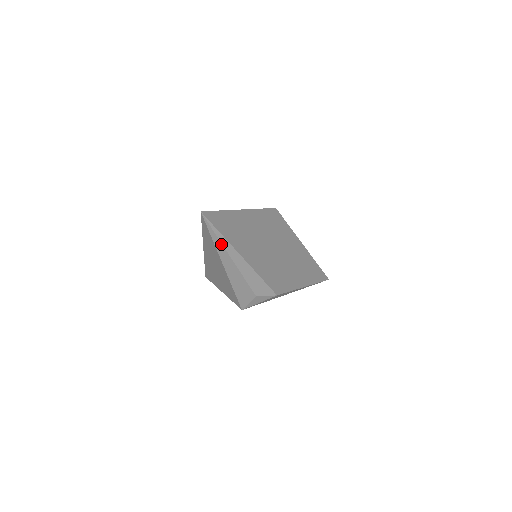
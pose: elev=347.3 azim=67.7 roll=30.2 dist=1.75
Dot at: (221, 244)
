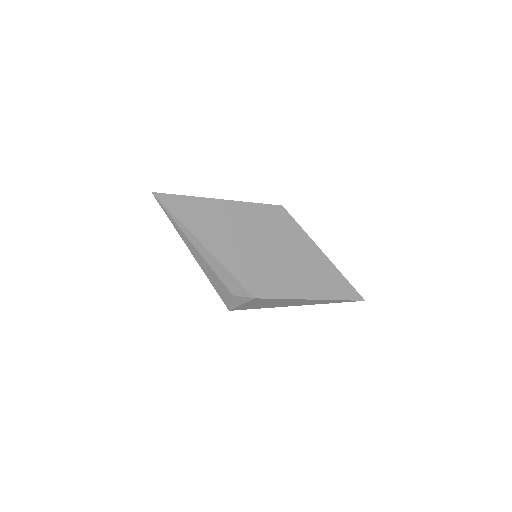
Dot at: (181, 230)
